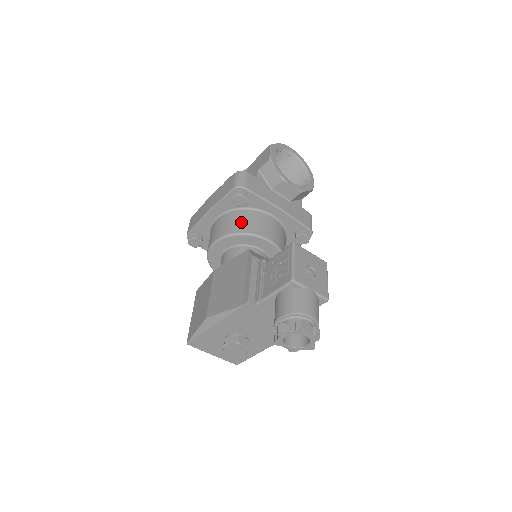
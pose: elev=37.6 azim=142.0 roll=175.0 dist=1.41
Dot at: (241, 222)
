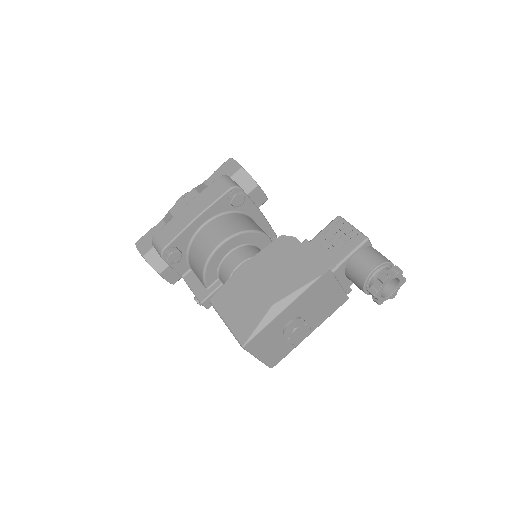
Dot at: (240, 222)
